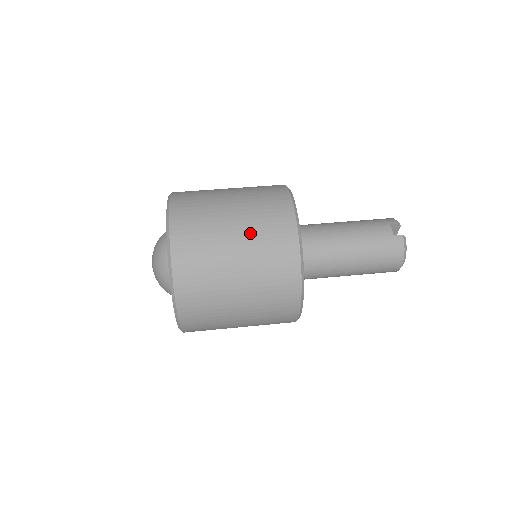
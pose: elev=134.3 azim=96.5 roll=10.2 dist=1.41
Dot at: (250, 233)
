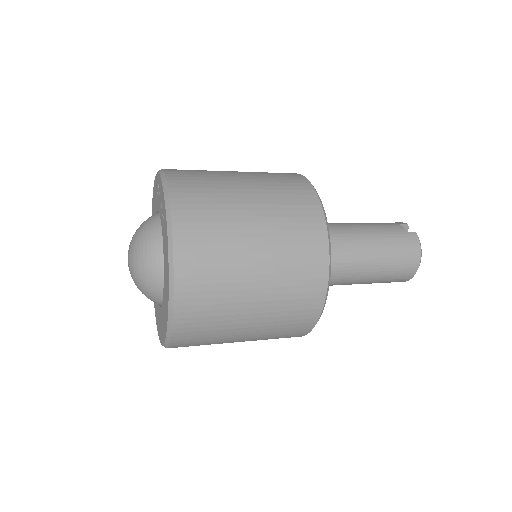
Dot at: (266, 197)
